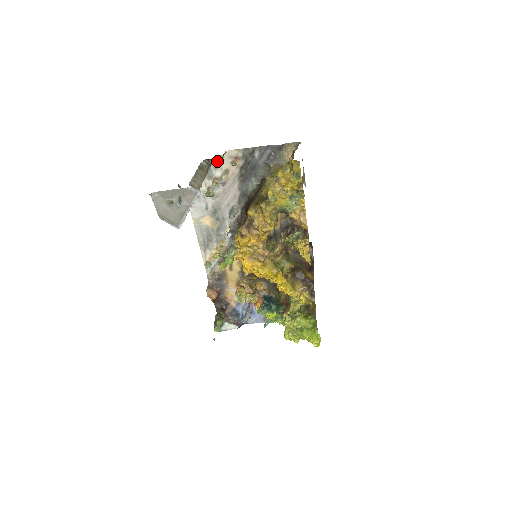
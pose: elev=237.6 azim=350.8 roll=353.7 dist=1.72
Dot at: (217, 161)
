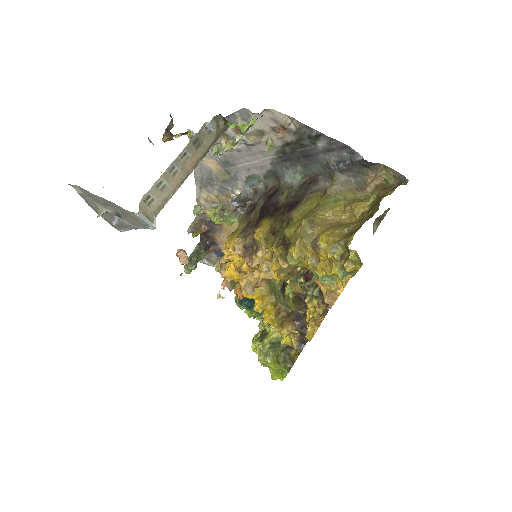
Dot at: (241, 125)
